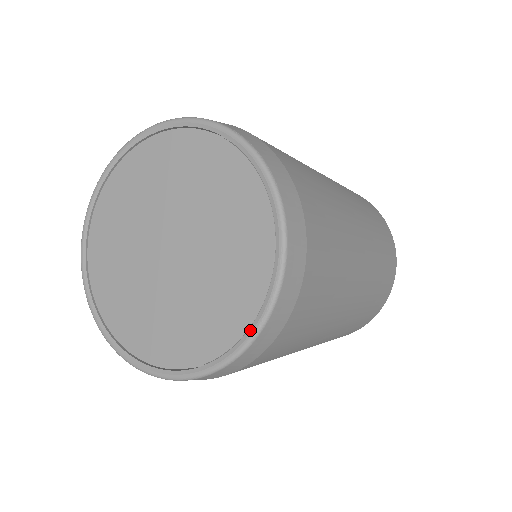
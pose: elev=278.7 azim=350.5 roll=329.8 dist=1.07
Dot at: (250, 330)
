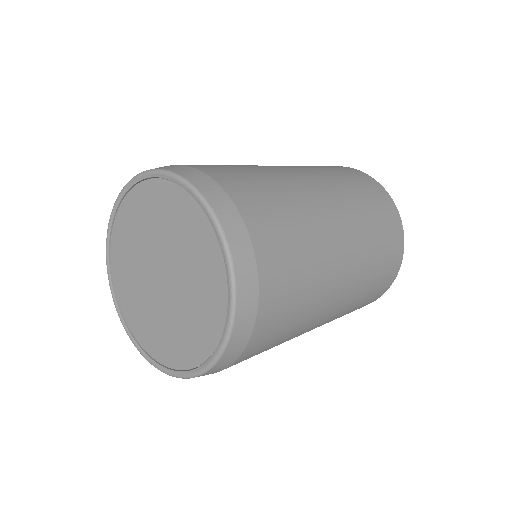
Dot at: (203, 365)
